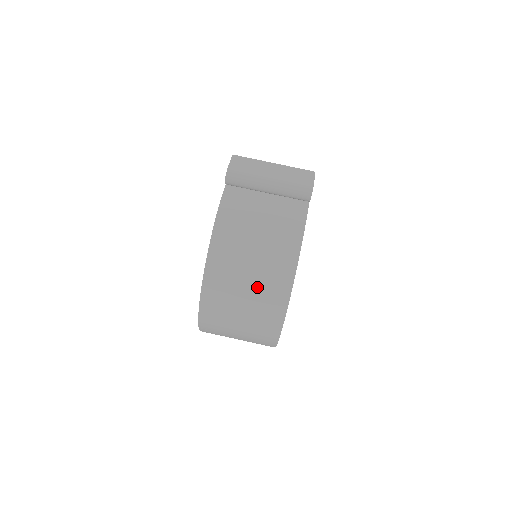
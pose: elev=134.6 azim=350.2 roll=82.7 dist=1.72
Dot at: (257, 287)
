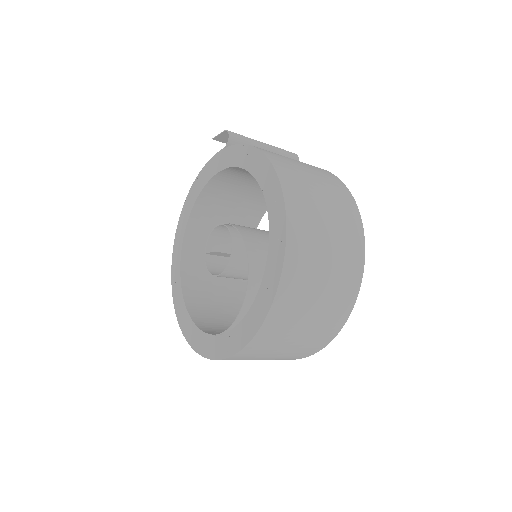
Dot at: (327, 190)
